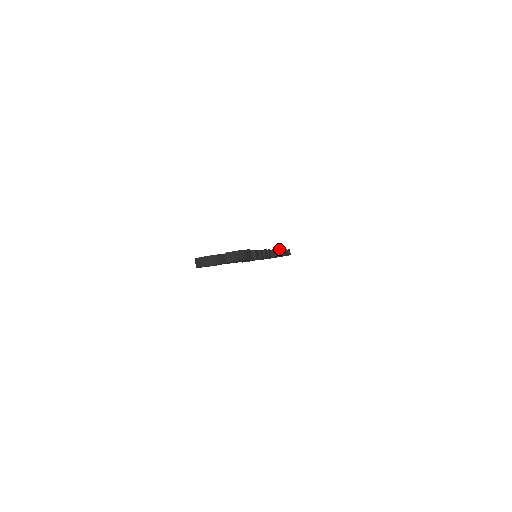
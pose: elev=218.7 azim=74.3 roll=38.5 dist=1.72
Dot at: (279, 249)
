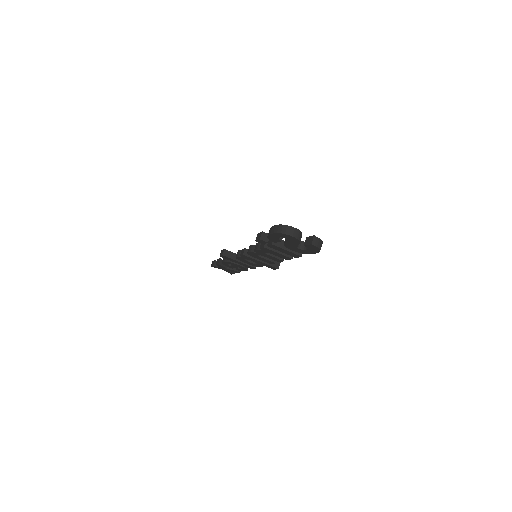
Dot at: (277, 262)
